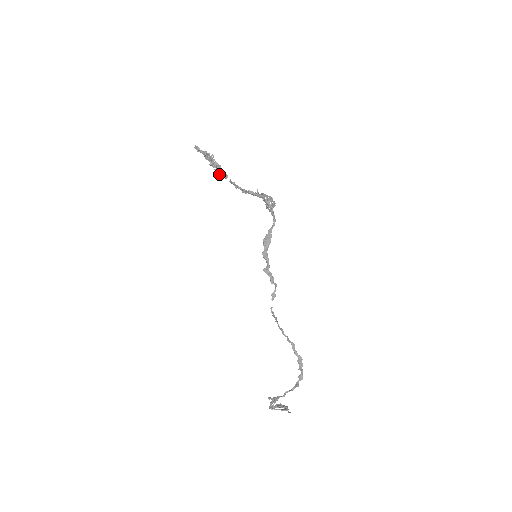
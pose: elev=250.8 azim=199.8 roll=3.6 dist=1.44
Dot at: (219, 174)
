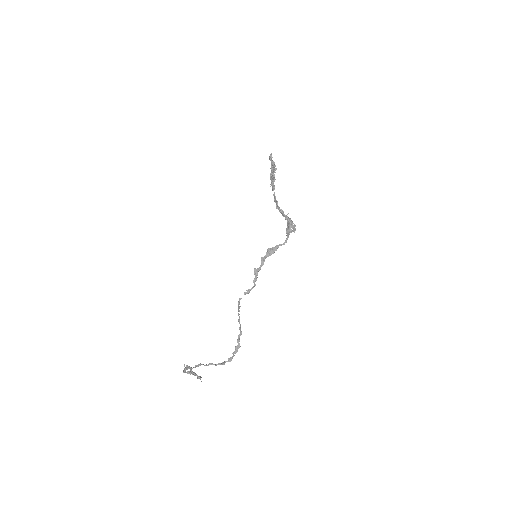
Dot at: (270, 184)
